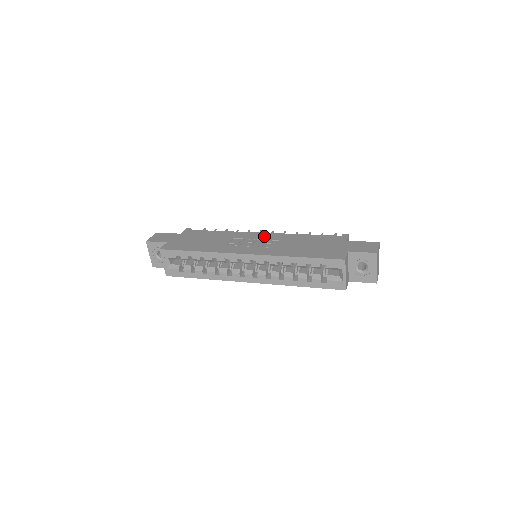
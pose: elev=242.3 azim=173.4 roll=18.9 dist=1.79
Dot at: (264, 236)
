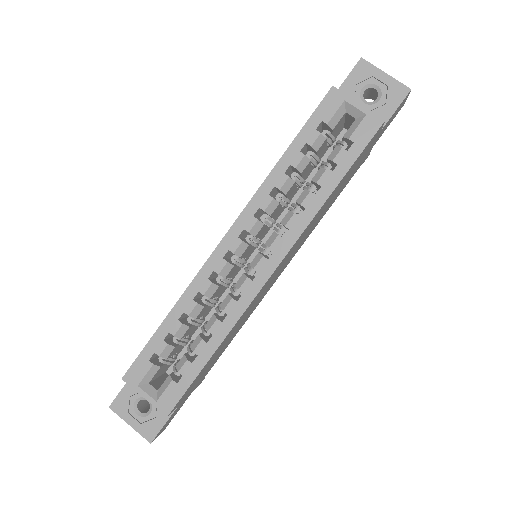
Dot at: occluded
